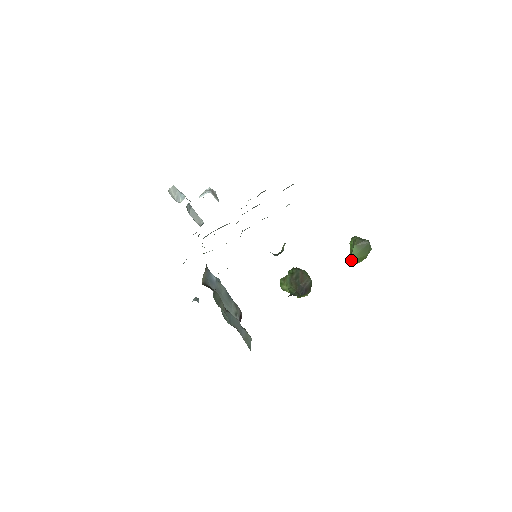
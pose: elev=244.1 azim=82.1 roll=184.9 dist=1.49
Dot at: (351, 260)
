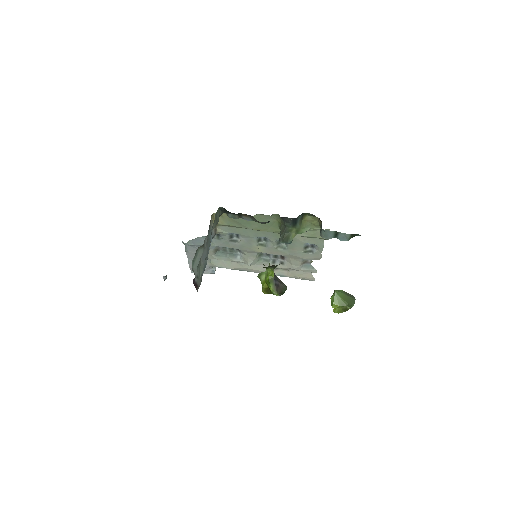
Dot at: (332, 297)
